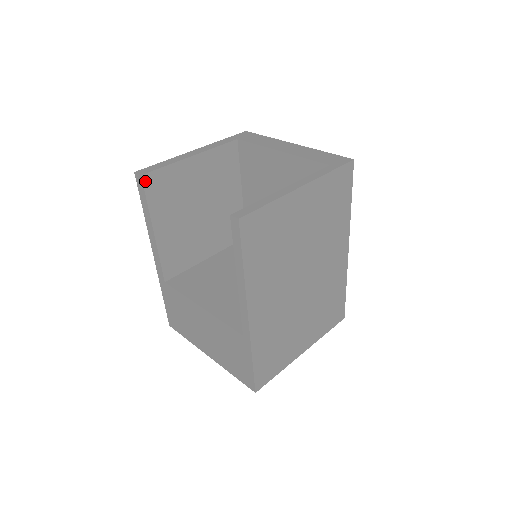
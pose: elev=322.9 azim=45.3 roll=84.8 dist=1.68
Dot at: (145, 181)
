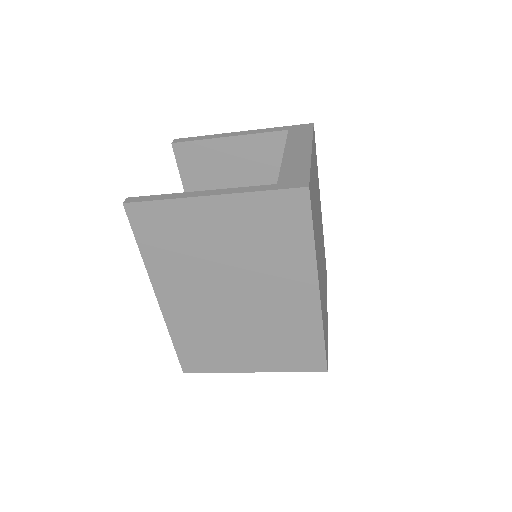
Dot at: (176, 149)
